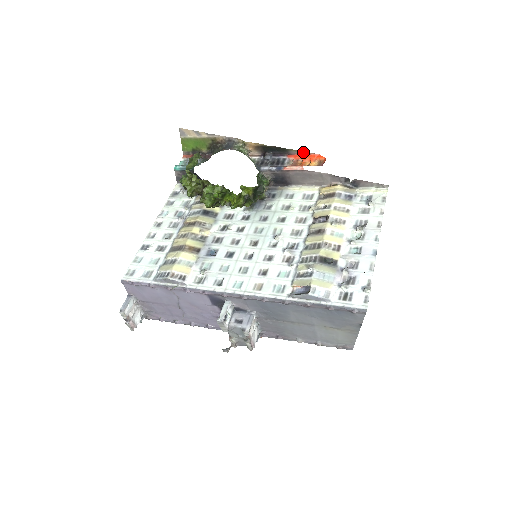
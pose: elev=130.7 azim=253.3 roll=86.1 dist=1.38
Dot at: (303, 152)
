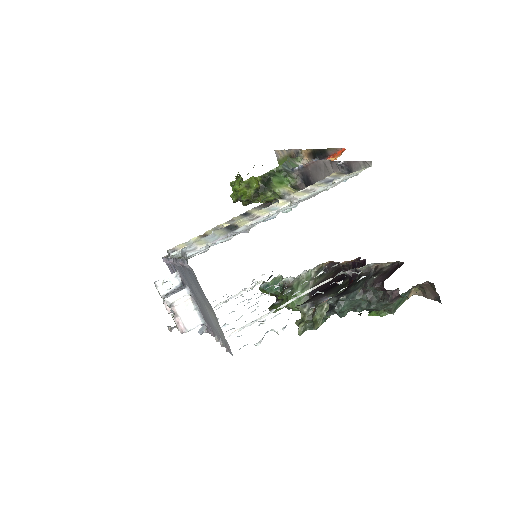
Dot at: (335, 149)
